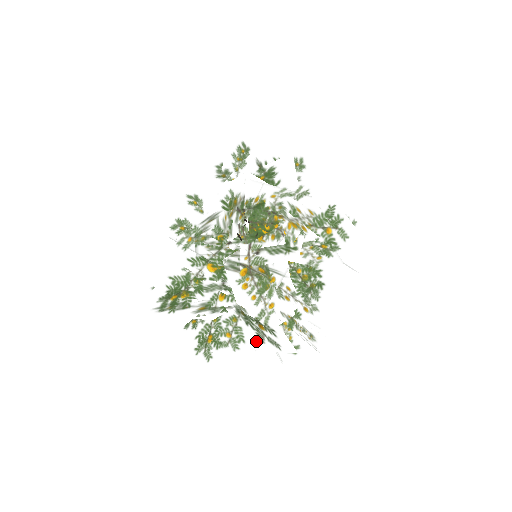
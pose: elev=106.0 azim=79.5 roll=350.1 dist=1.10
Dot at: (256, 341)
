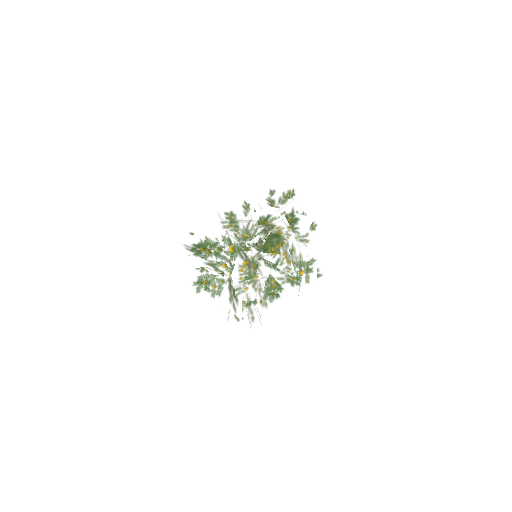
Dot at: (228, 300)
